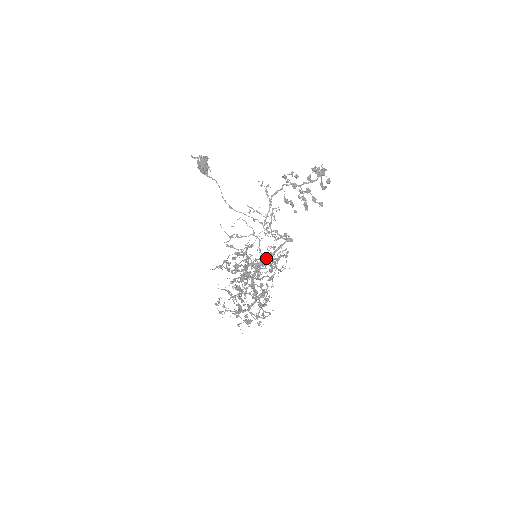
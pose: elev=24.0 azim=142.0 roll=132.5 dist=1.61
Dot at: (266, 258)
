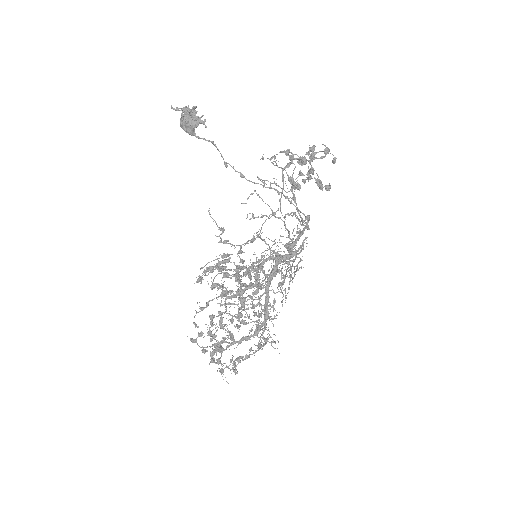
Dot at: (294, 246)
